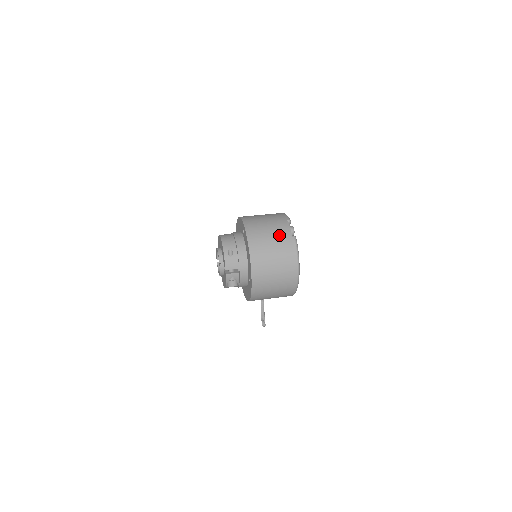
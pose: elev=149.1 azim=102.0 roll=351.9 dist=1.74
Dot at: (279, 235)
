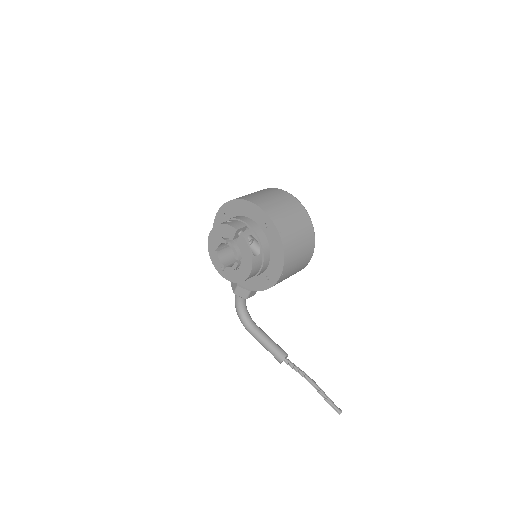
Dot at: occluded
